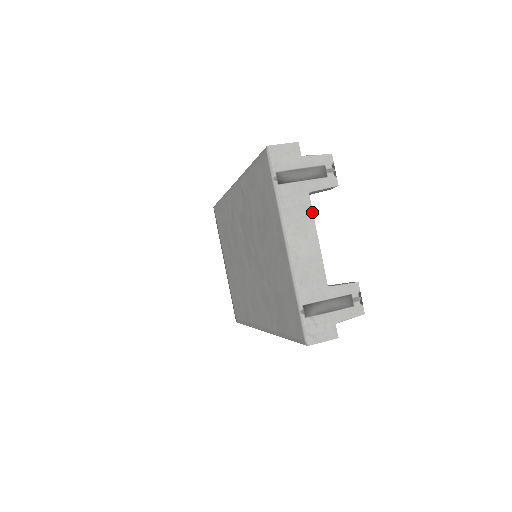
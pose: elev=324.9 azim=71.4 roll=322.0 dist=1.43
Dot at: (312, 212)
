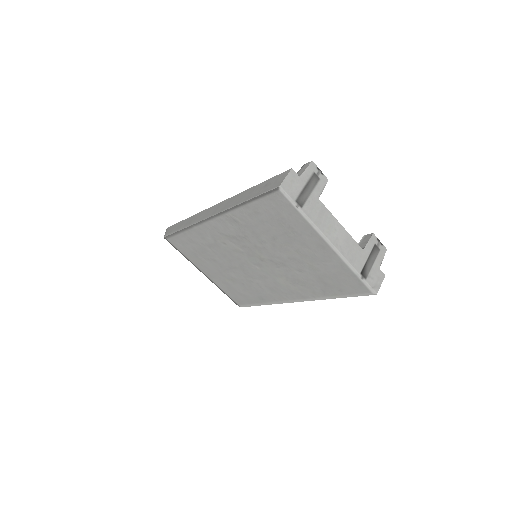
Dot at: (328, 210)
